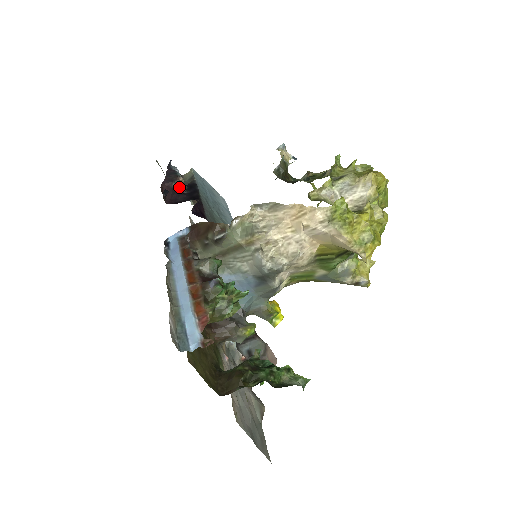
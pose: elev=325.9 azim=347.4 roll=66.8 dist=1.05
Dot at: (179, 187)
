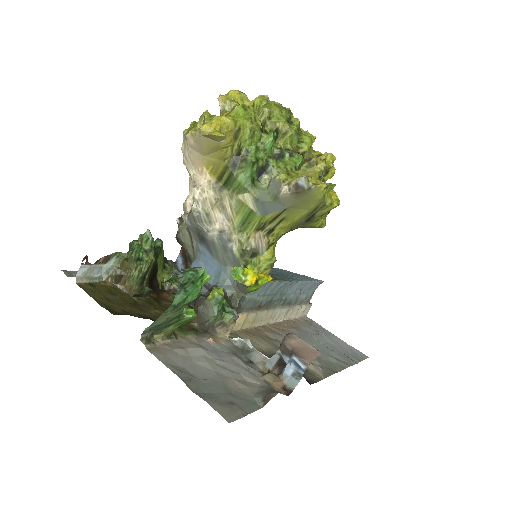
Dot at: occluded
